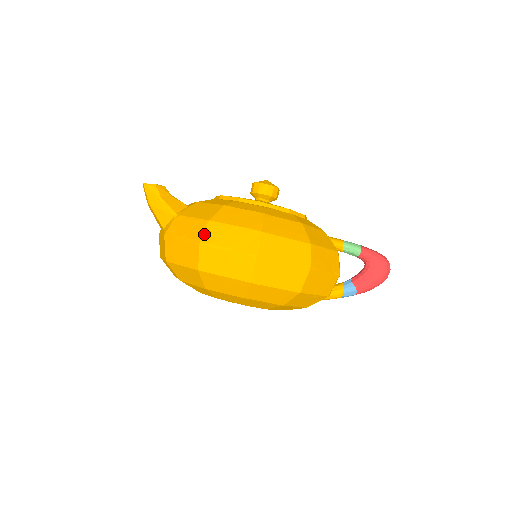
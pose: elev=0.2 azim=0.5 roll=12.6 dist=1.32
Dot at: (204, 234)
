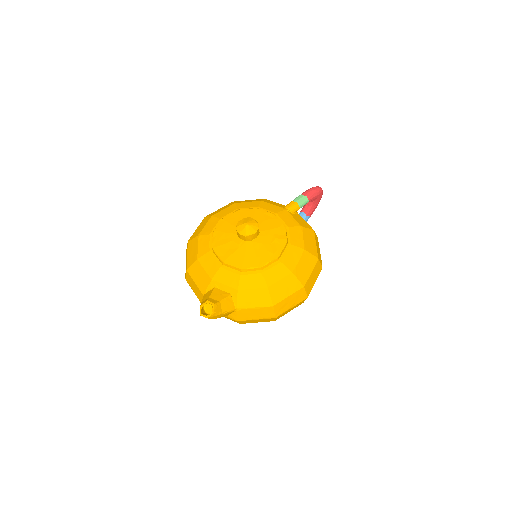
Dot at: (275, 313)
